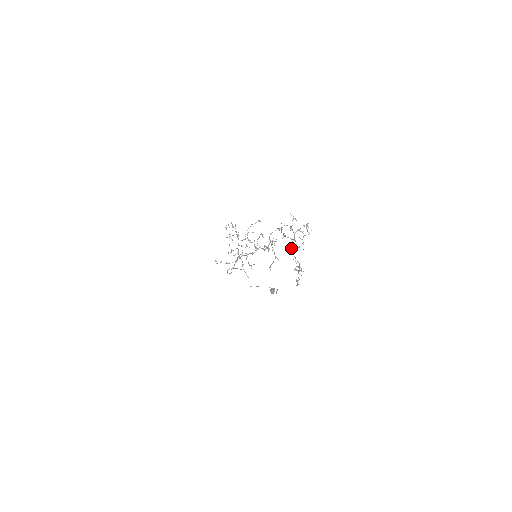
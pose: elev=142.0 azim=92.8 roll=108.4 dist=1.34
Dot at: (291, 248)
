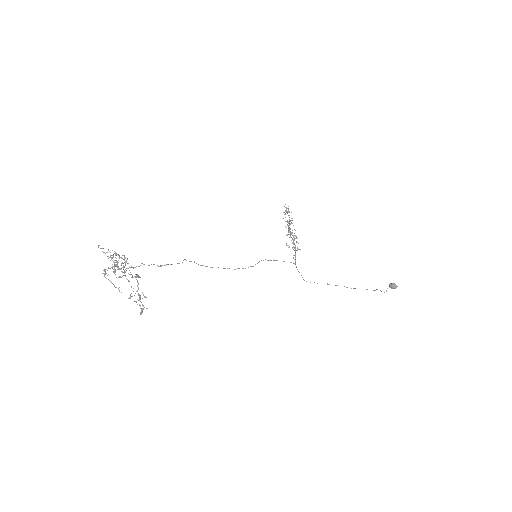
Dot at: (119, 277)
